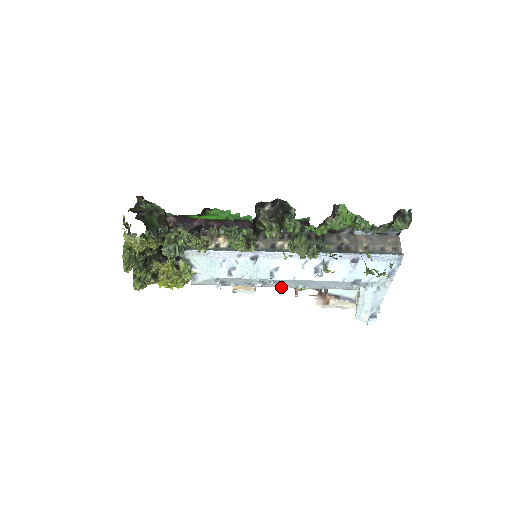
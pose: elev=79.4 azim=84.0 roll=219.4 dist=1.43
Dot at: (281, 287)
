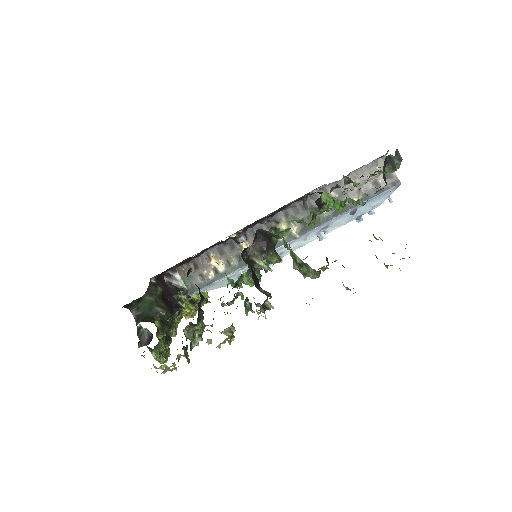
Dot at: occluded
